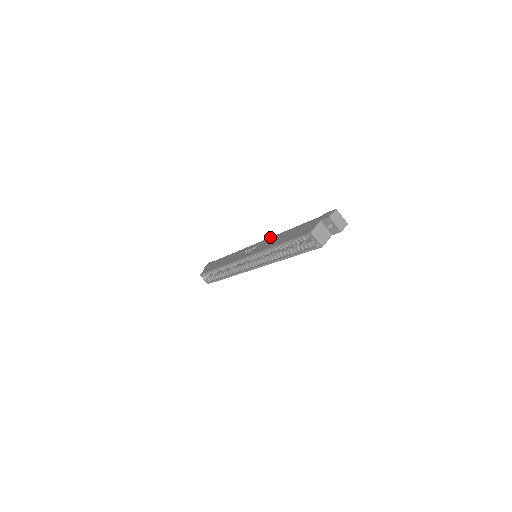
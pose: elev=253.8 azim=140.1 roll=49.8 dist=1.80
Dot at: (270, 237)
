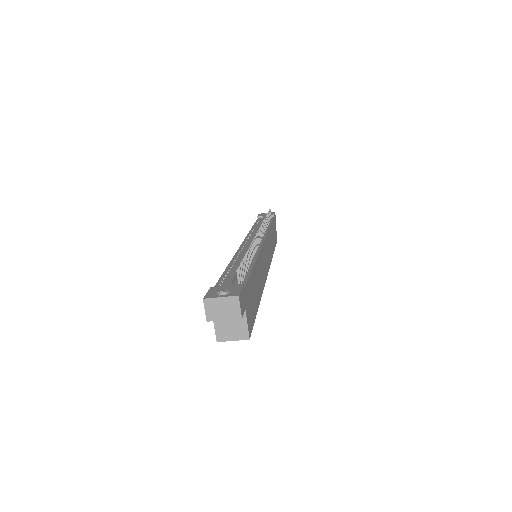
Dot at: occluded
